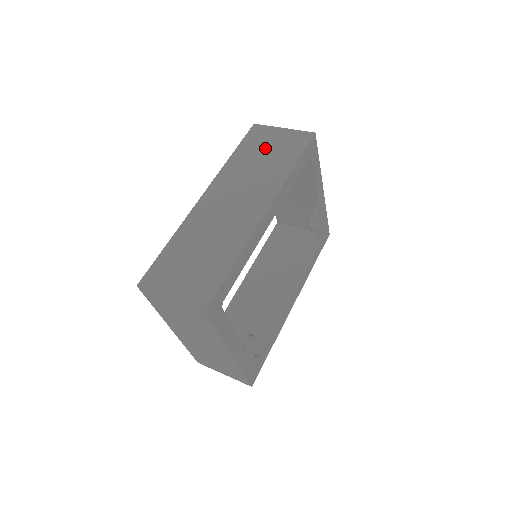
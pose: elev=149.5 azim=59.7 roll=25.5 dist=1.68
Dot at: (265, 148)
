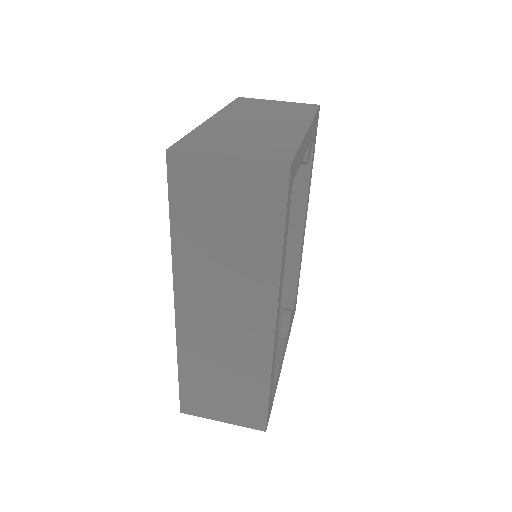
Dot at: (217, 211)
